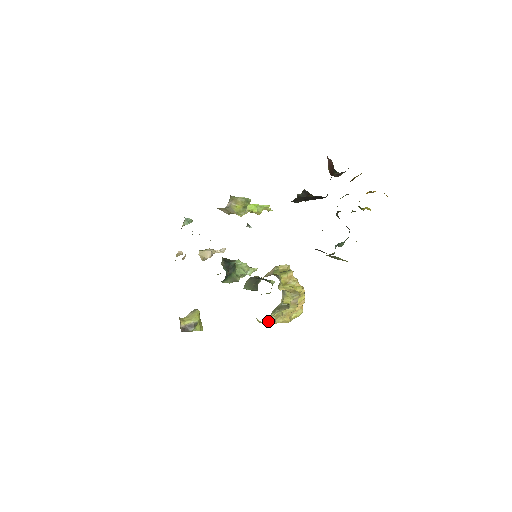
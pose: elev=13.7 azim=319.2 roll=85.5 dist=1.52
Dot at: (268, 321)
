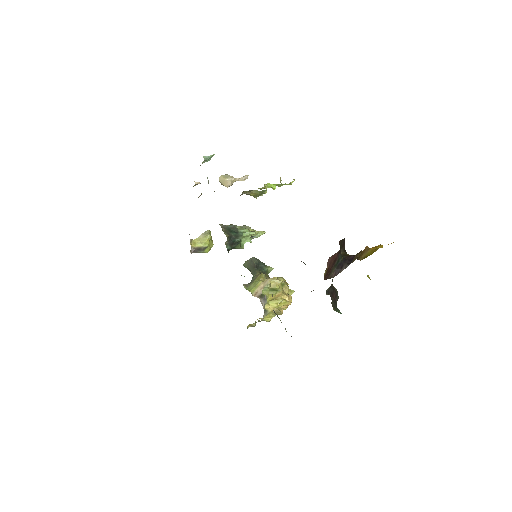
Dot at: (248, 327)
